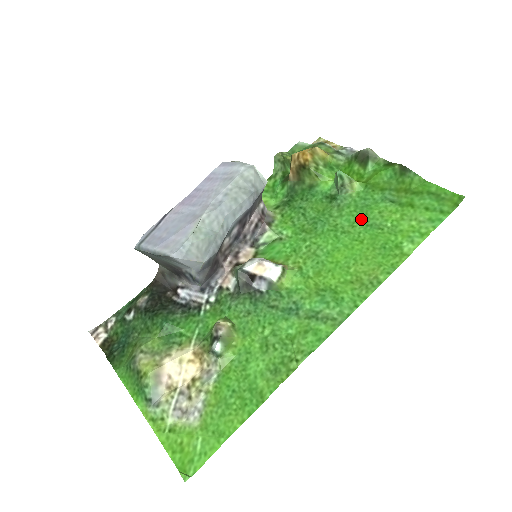
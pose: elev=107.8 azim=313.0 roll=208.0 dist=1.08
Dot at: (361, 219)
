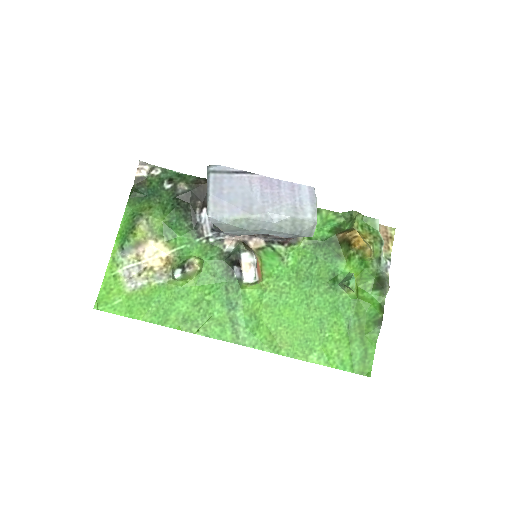
Dot at: (324, 312)
